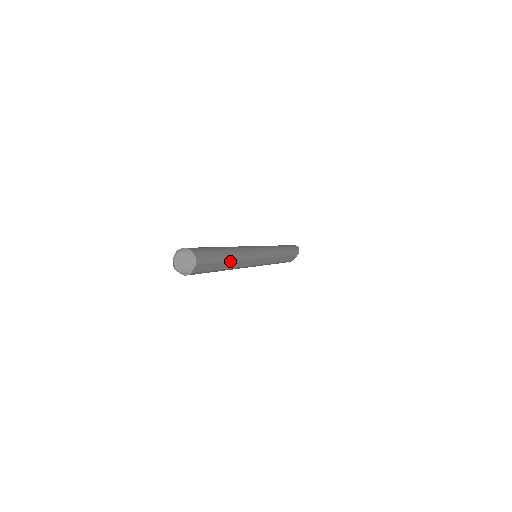
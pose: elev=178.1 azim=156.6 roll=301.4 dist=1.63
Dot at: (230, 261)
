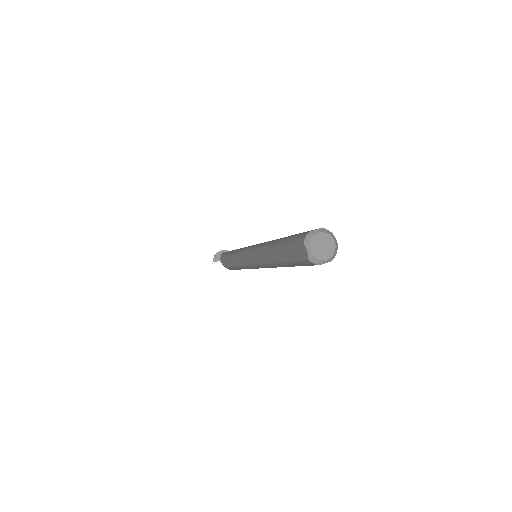
Dot at: occluded
